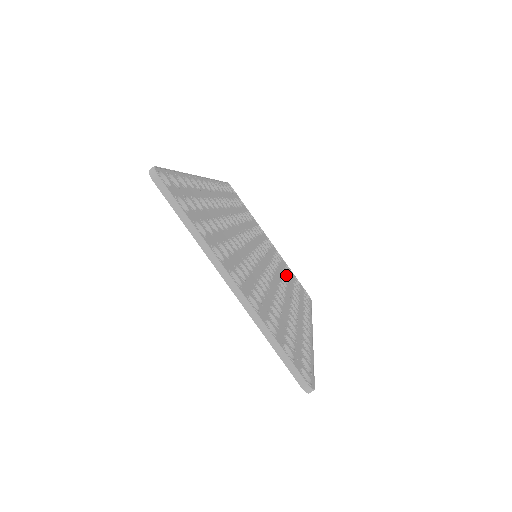
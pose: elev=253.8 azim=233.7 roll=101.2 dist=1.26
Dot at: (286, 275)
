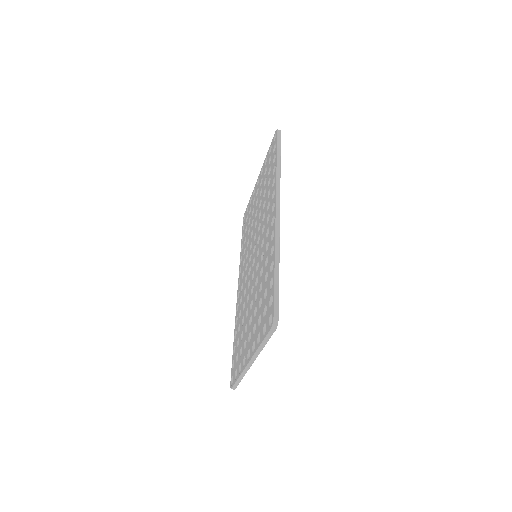
Dot at: occluded
